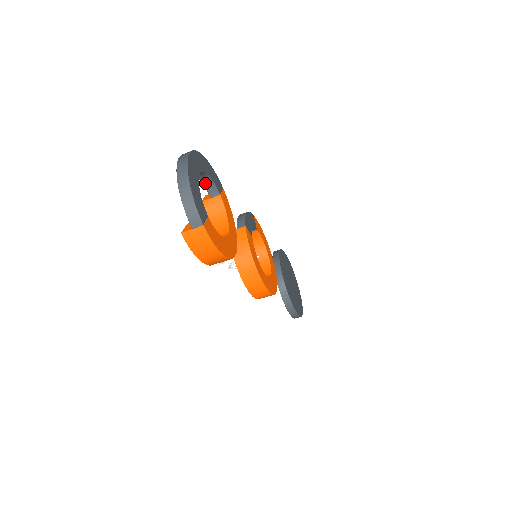
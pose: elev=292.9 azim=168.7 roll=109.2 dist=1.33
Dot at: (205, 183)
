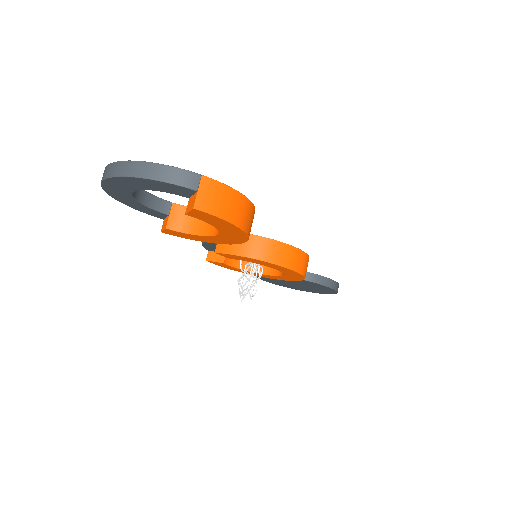
Dot at: (149, 204)
